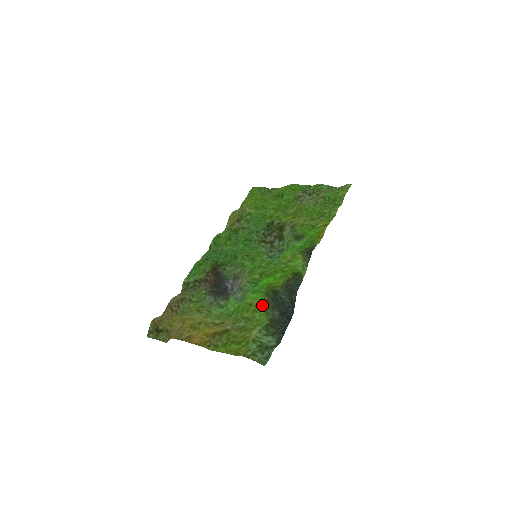
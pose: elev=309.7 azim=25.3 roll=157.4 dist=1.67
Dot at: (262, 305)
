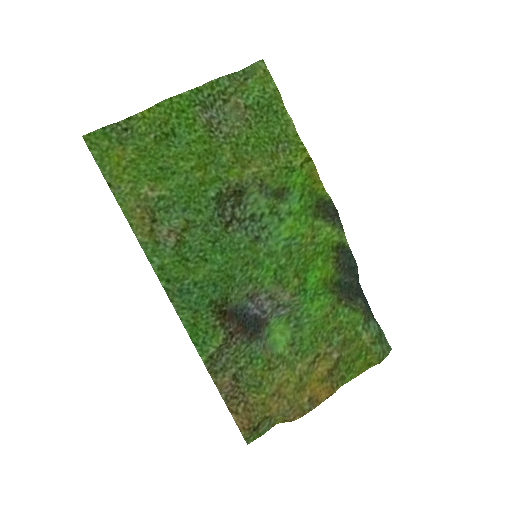
Dot at: (337, 306)
